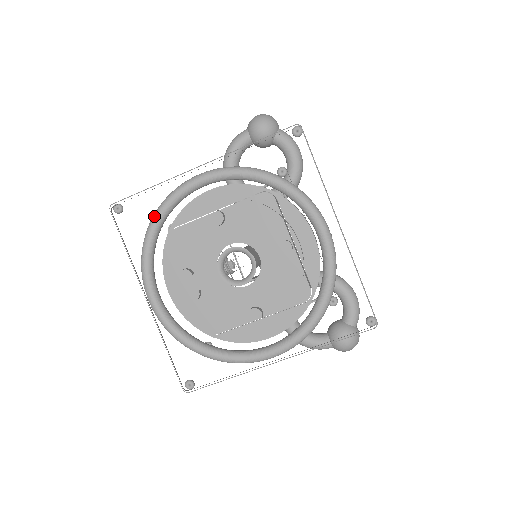
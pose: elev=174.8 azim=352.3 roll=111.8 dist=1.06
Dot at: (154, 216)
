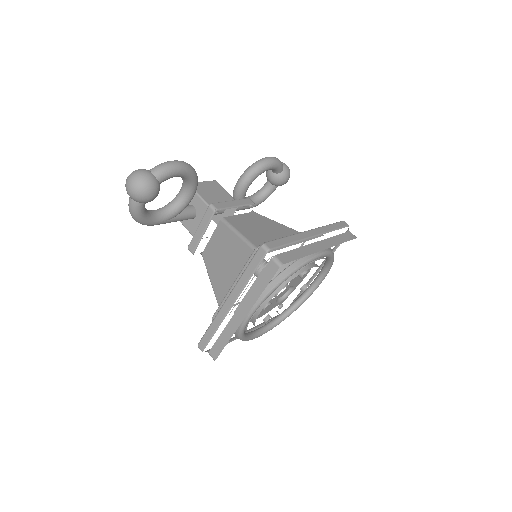
Dot at: (240, 337)
